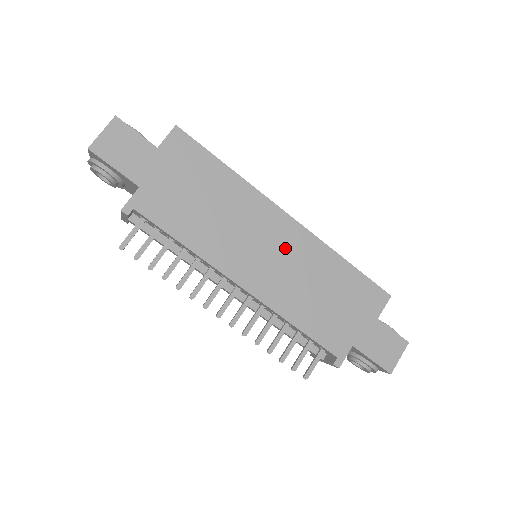
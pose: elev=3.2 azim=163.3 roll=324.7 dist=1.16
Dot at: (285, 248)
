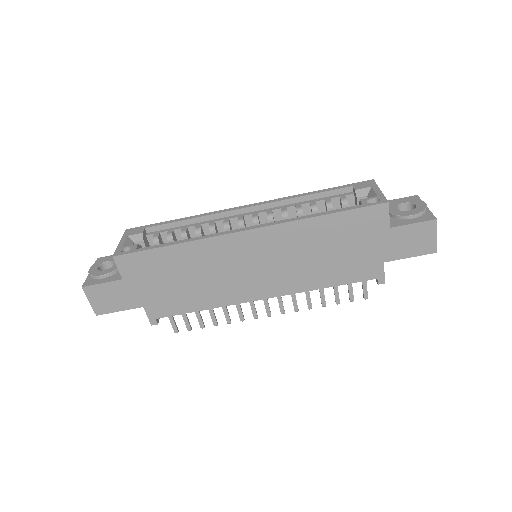
Dot at: (266, 253)
